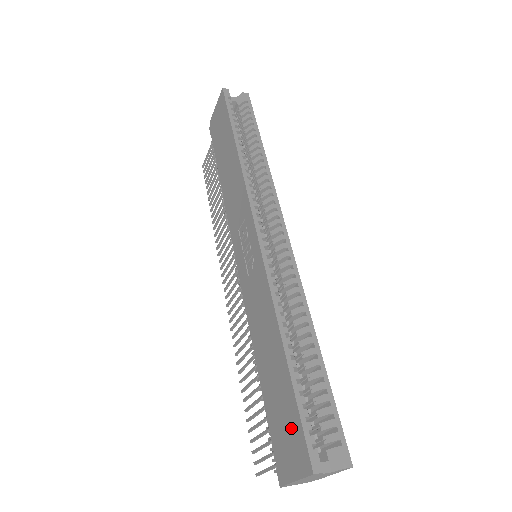
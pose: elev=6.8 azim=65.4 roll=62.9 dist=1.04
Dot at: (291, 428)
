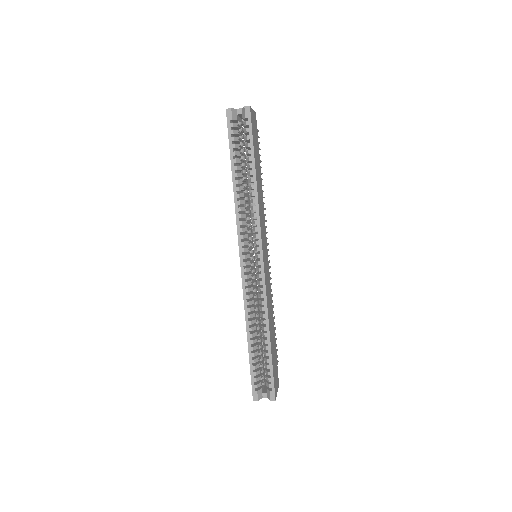
Dot at: occluded
